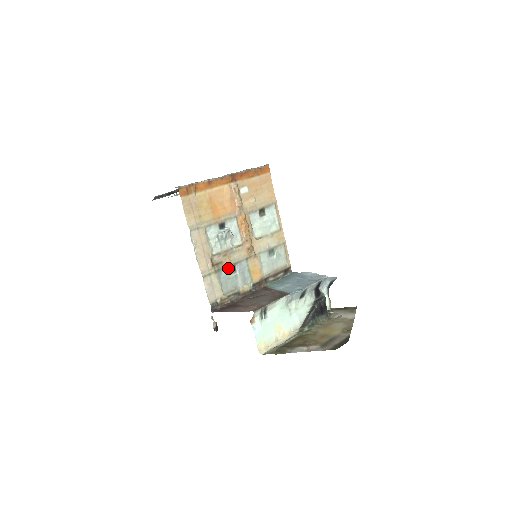
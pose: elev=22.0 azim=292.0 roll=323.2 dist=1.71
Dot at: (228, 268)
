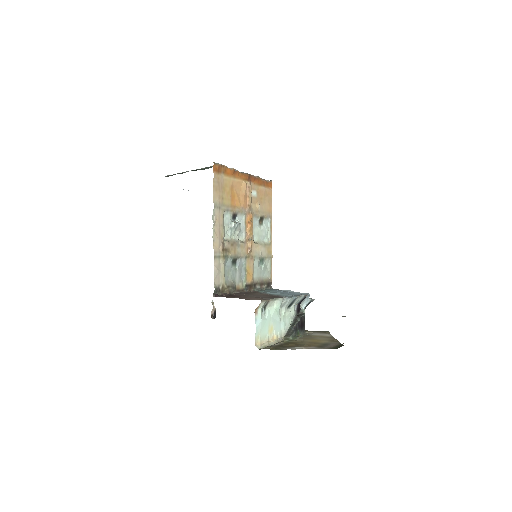
Dot at: (232, 259)
